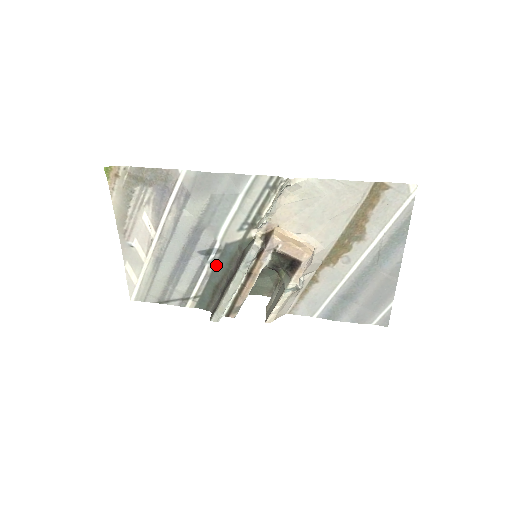
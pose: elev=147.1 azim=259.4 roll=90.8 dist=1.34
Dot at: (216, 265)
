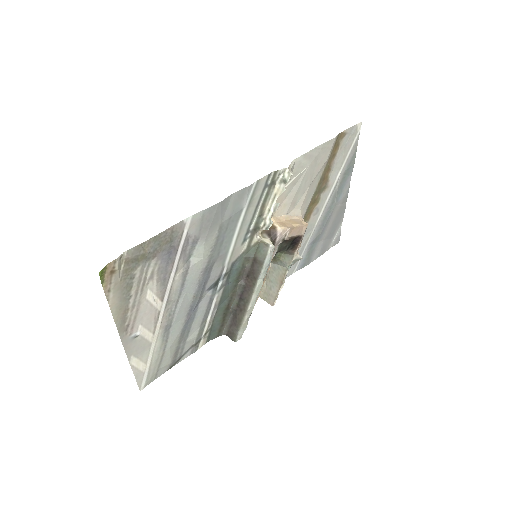
Dot at: (224, 290)
